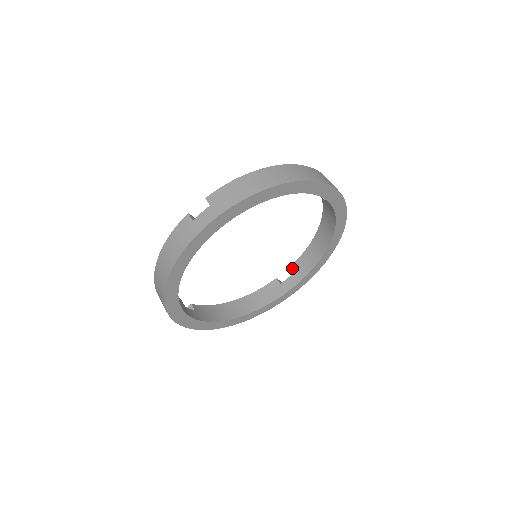
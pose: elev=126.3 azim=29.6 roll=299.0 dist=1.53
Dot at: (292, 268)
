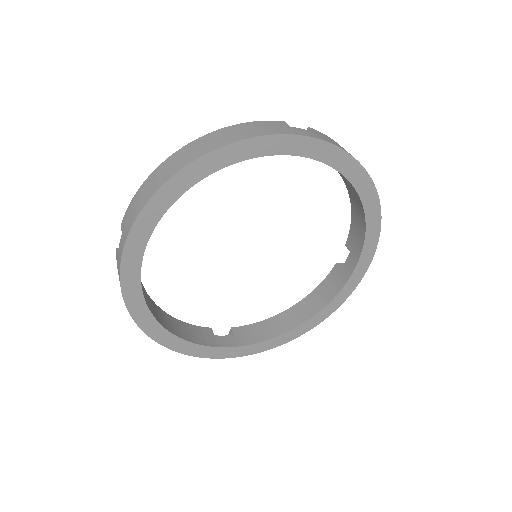
Dot at: (348, 244)
